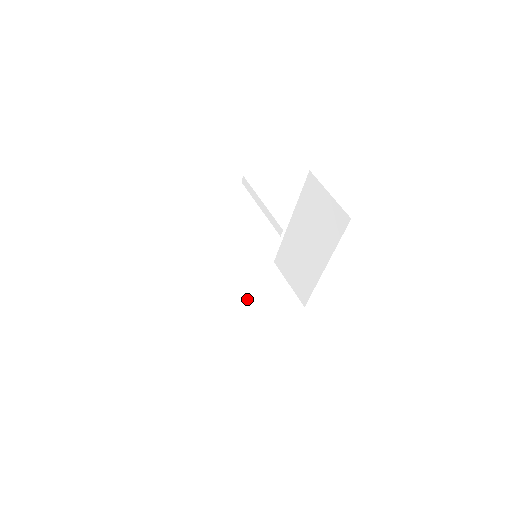
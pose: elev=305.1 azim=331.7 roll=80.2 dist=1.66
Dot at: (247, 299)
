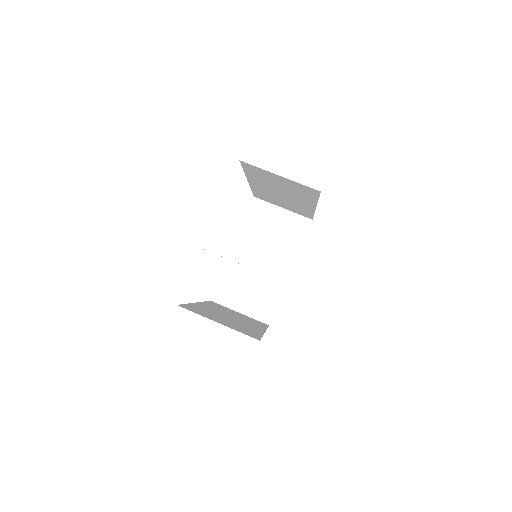
Dot at: (265, 257)
